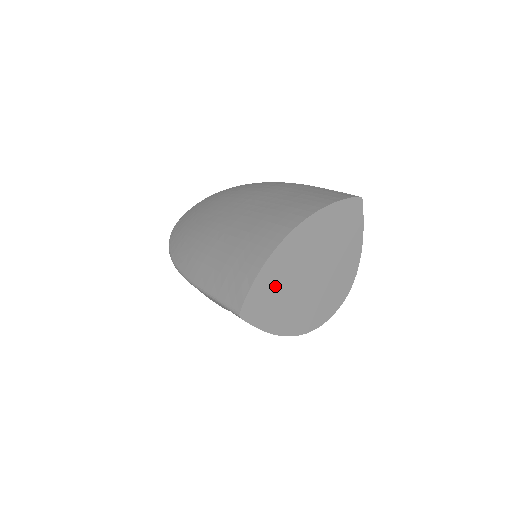
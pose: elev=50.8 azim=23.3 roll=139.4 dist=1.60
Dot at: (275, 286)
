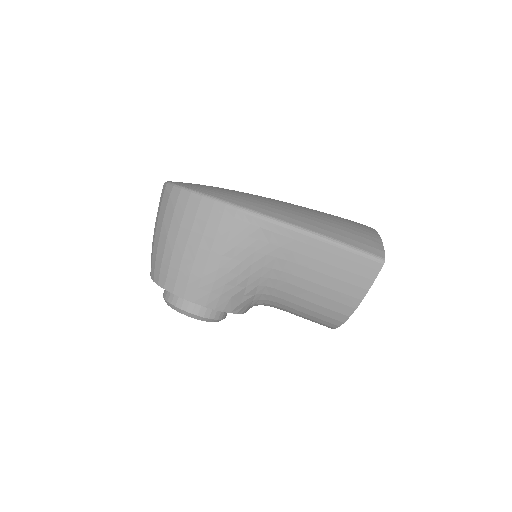
Dot at: occluded
